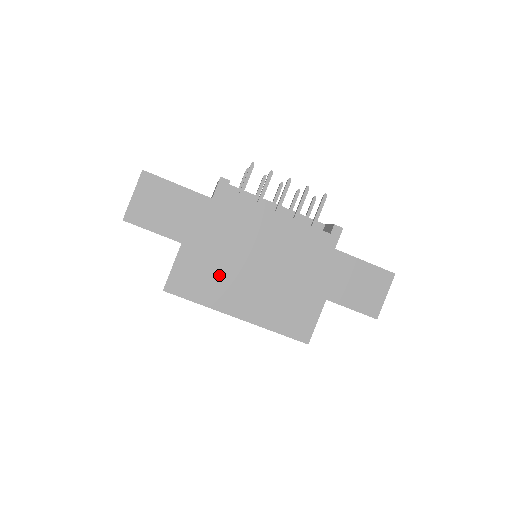
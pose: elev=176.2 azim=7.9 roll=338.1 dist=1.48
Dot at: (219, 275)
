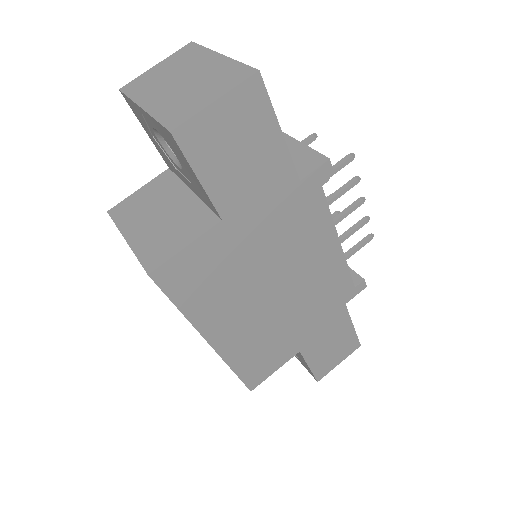
Dot at: (231, 284)
